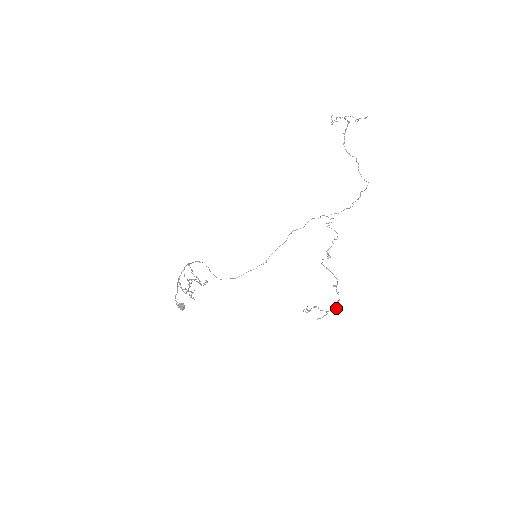
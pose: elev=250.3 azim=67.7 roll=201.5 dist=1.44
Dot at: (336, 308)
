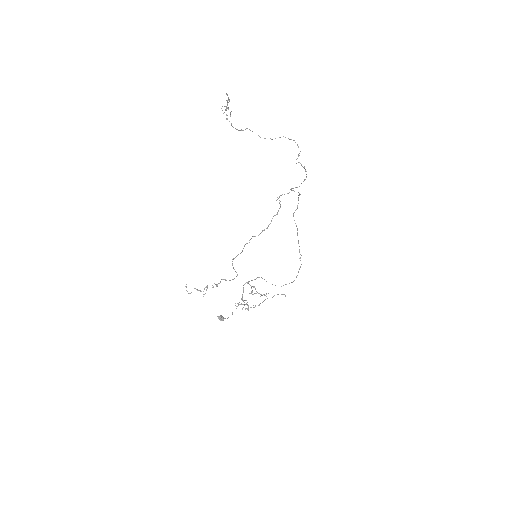
Dot at: (225, 280)
